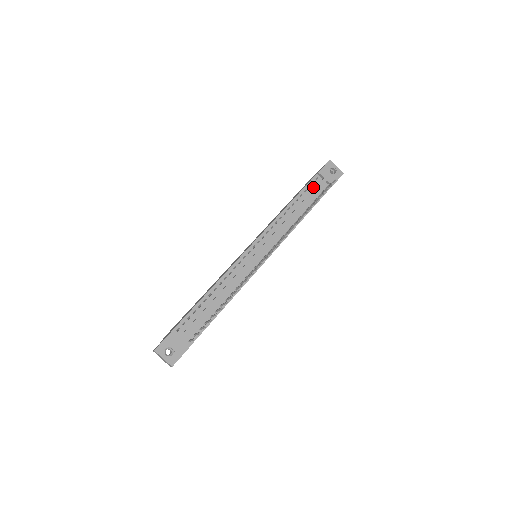
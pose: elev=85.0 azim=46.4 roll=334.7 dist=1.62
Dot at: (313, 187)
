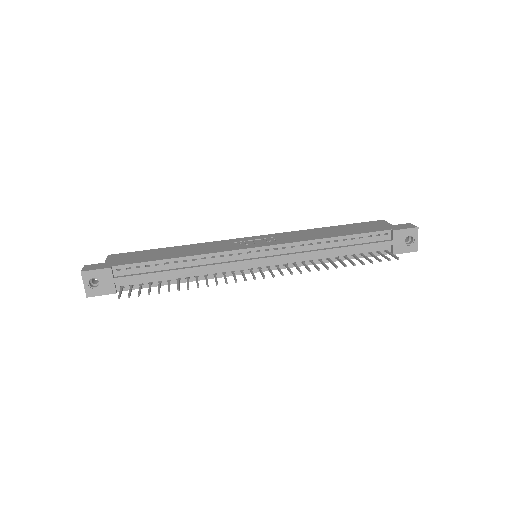
Dot at: (373, 240)
